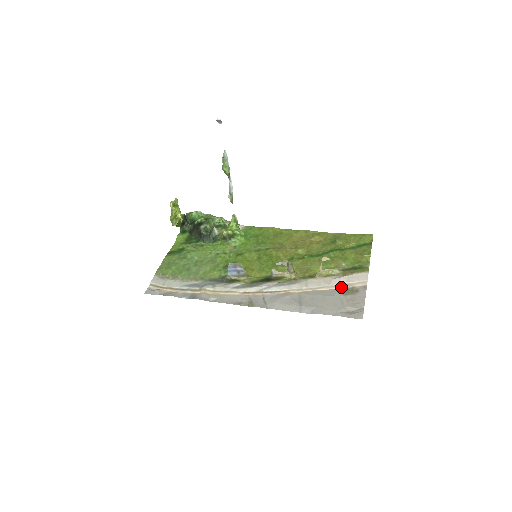
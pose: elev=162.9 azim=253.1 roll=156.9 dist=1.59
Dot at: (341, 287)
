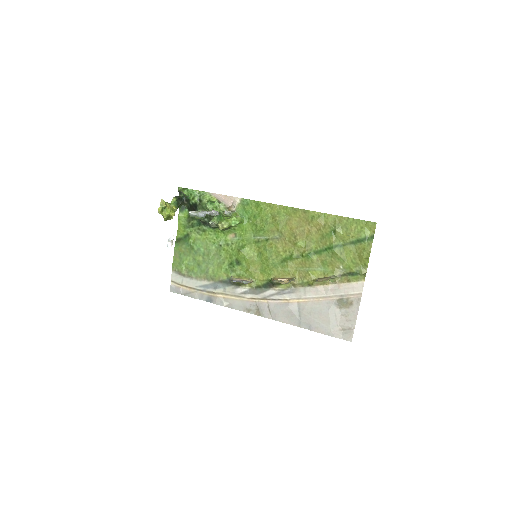
Dot at: (337, 298)
